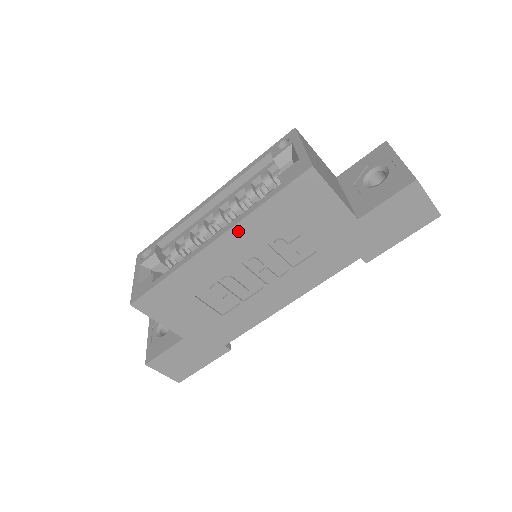
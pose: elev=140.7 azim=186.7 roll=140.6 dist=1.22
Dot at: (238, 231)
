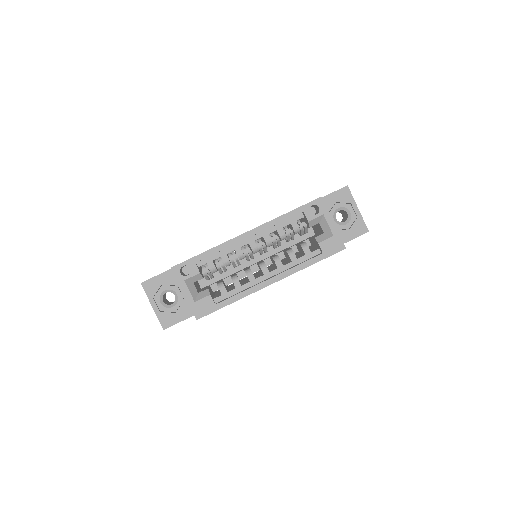
Dot at: (287, 276)
